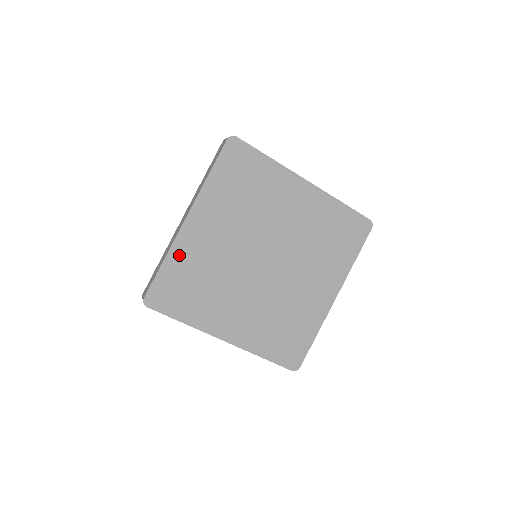
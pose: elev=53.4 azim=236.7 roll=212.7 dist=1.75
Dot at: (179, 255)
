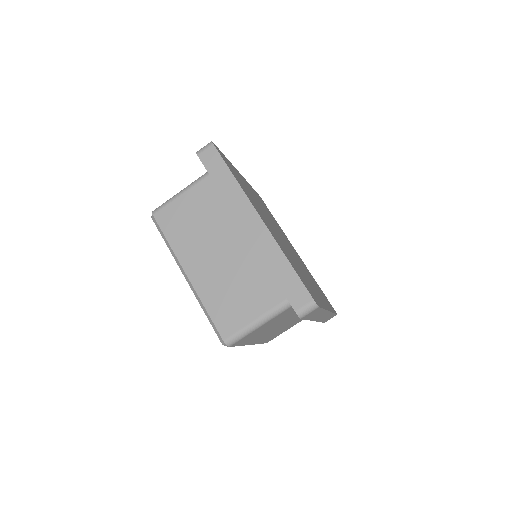
Dot at: occluded
